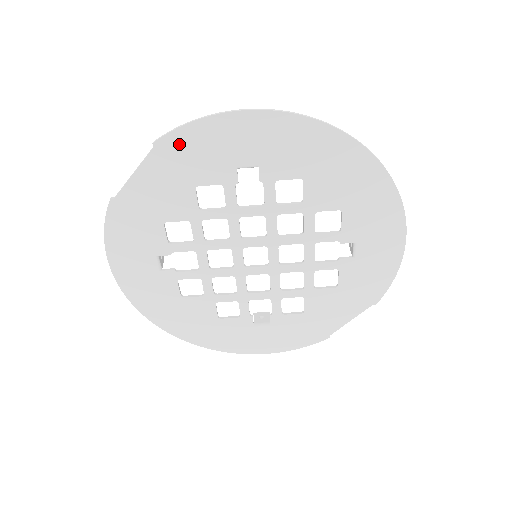
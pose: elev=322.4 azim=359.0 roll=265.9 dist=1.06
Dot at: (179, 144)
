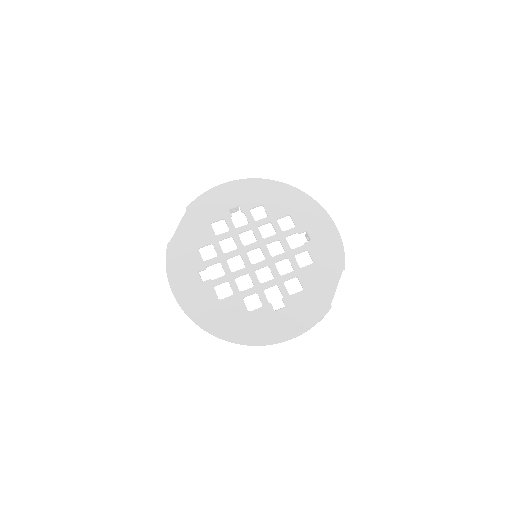
Dot at: (198, 205)
